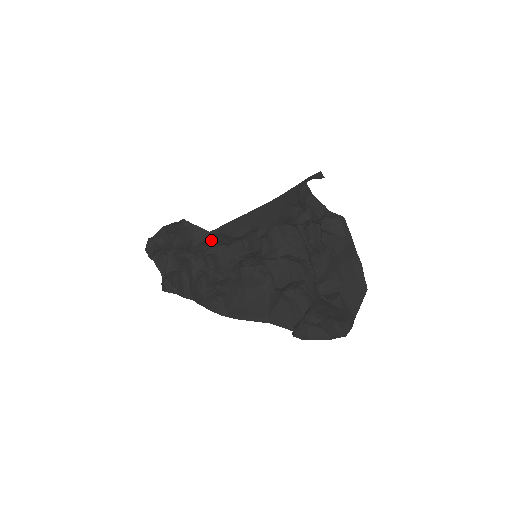
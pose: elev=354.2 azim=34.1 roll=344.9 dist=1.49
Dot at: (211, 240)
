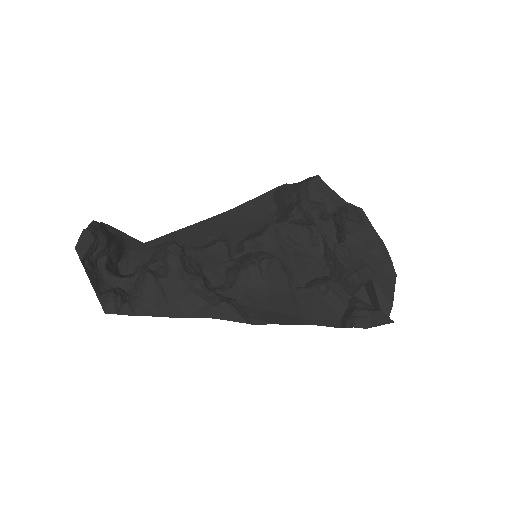
Dot at: occluded
